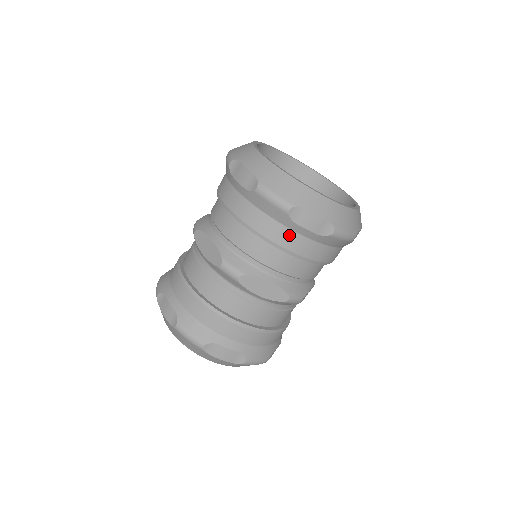
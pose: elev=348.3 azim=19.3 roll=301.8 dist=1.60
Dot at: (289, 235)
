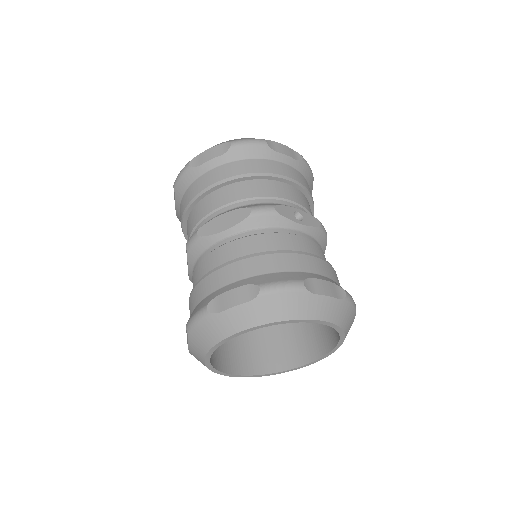
Dot at: (206, 177)
